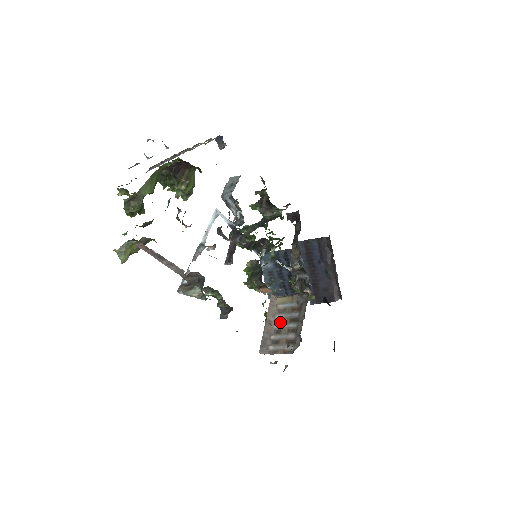
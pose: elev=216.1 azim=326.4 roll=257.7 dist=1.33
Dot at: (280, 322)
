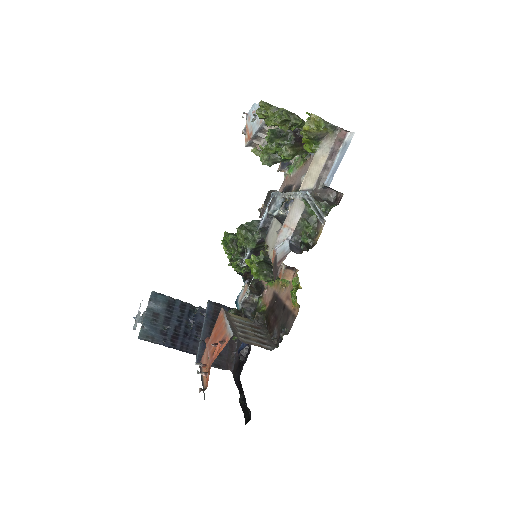
Dot at: (242, 327)
